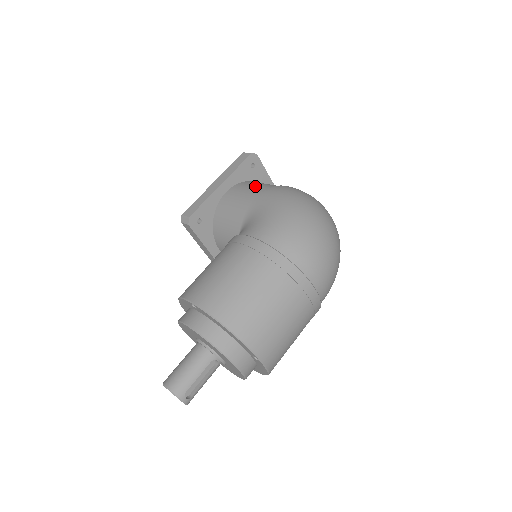
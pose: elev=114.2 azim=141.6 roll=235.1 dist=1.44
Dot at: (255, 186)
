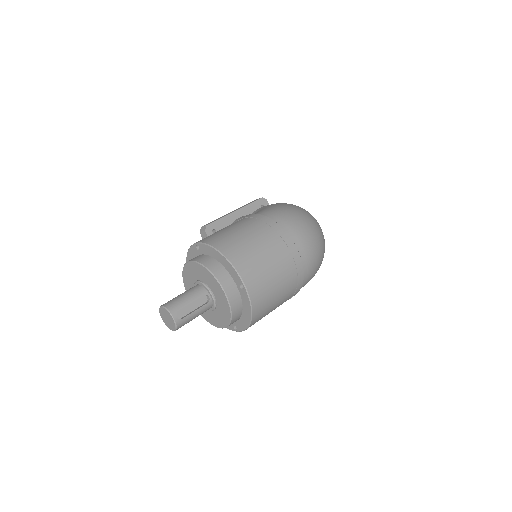
Dot at: occluded
